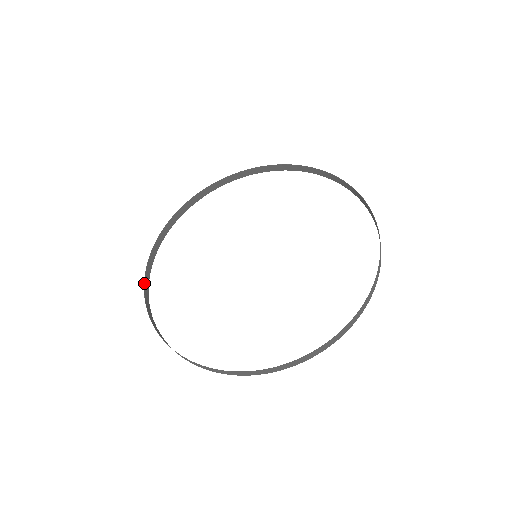
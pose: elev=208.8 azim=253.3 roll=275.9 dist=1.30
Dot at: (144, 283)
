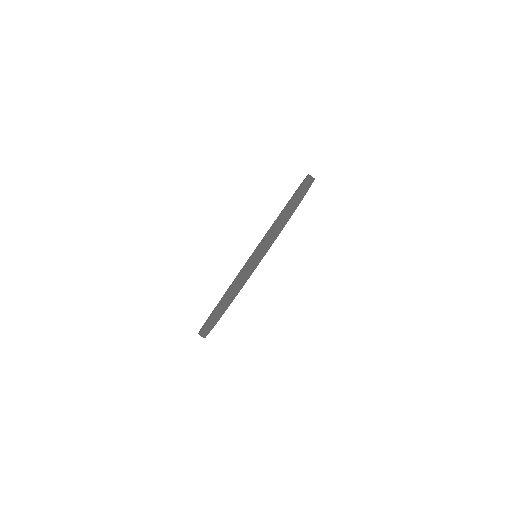
Dot at: (208, 318)
